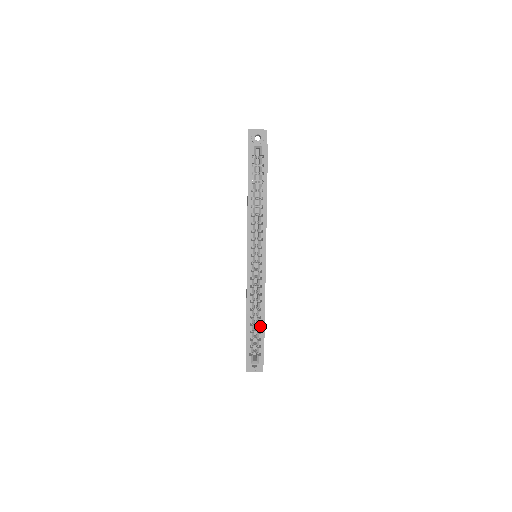
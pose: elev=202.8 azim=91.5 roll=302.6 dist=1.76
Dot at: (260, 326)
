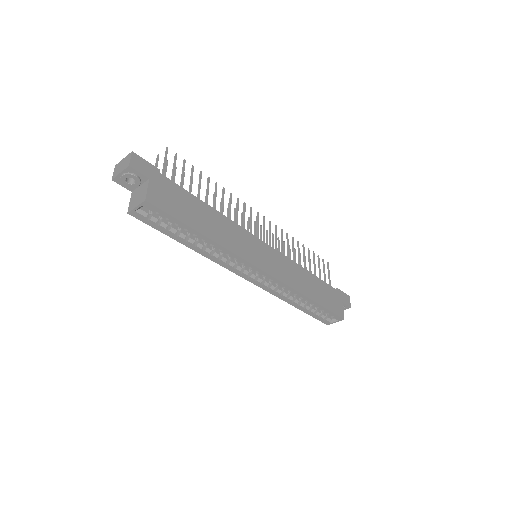
Dot at: (313, 305)
